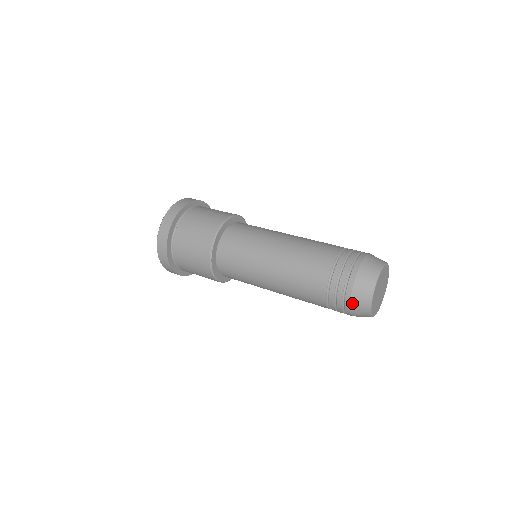
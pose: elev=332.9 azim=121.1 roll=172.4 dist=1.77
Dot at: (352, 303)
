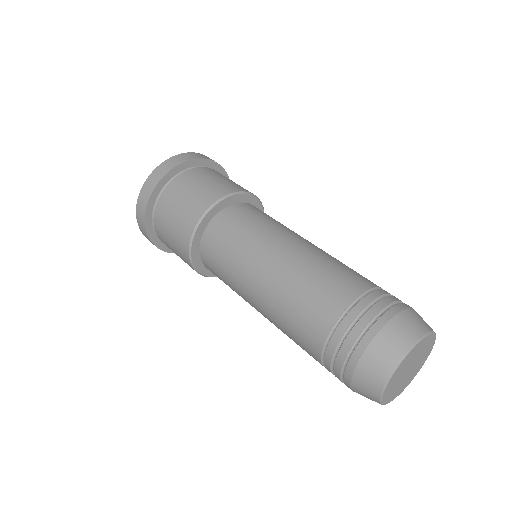
Dot at: (353, 389)
